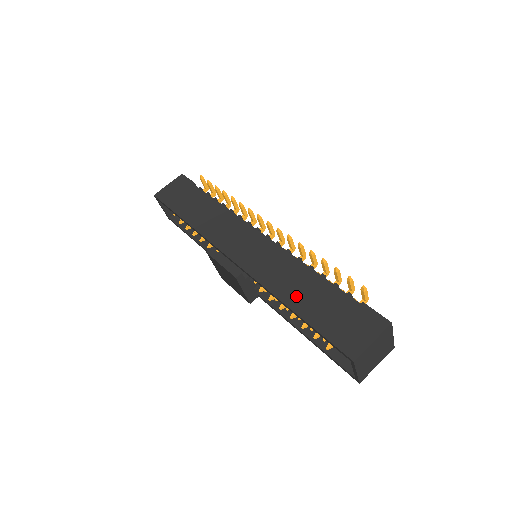
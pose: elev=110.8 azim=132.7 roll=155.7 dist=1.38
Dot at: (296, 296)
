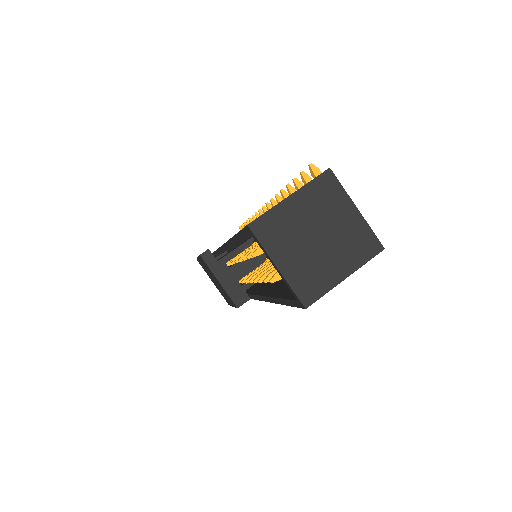
Dot at: occluded
